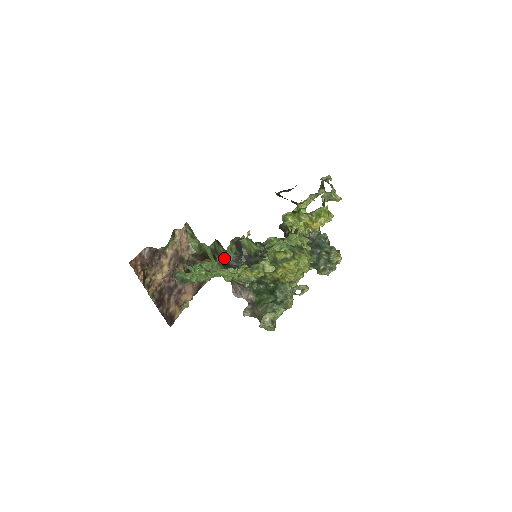
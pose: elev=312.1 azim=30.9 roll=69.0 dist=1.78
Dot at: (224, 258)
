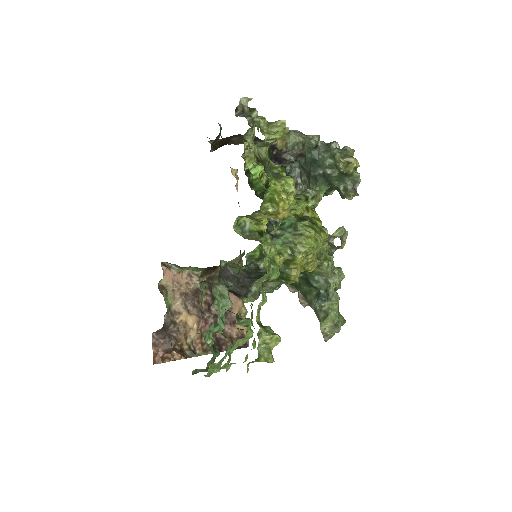
Dot at: (224, 312)
